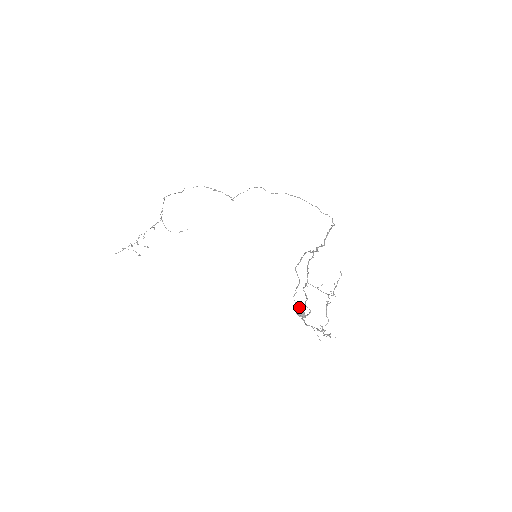
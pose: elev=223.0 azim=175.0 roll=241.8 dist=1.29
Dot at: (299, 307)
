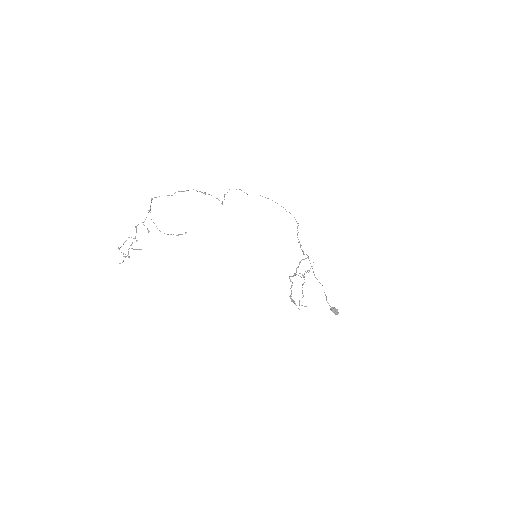
Dot at: (336, 309)
